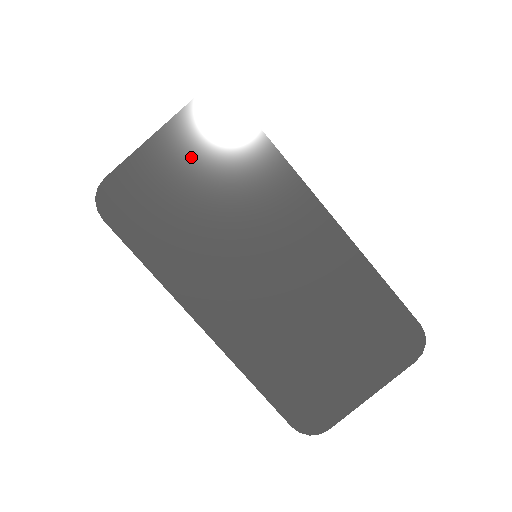
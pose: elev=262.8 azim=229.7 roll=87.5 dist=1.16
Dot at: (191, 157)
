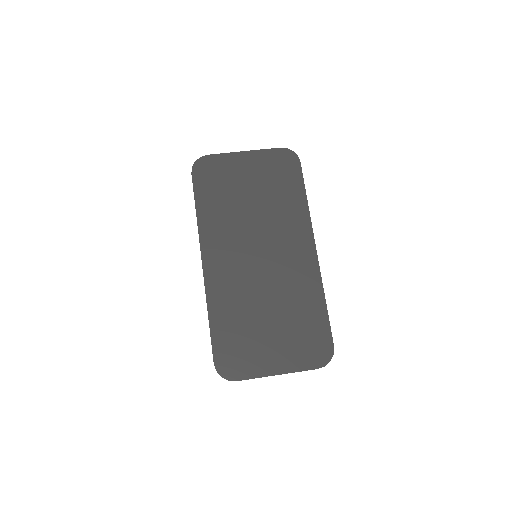
Dot at: (259, 172)
